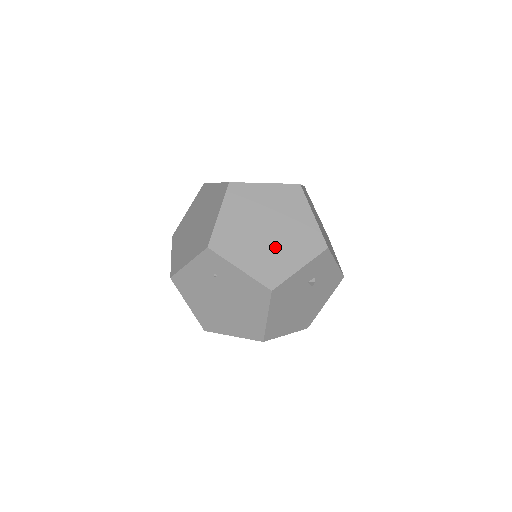
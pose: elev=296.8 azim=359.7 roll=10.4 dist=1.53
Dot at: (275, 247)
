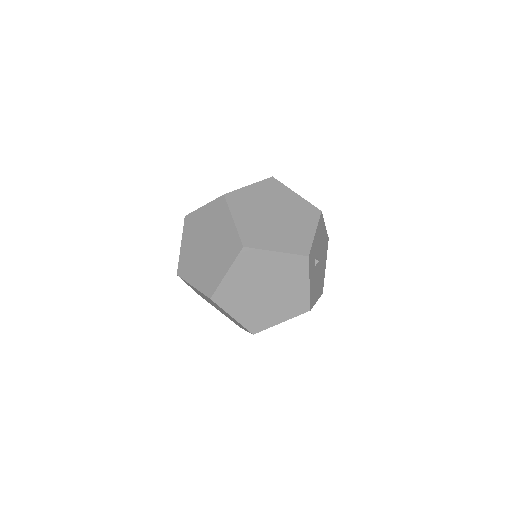
Dot at: (282, 293)
